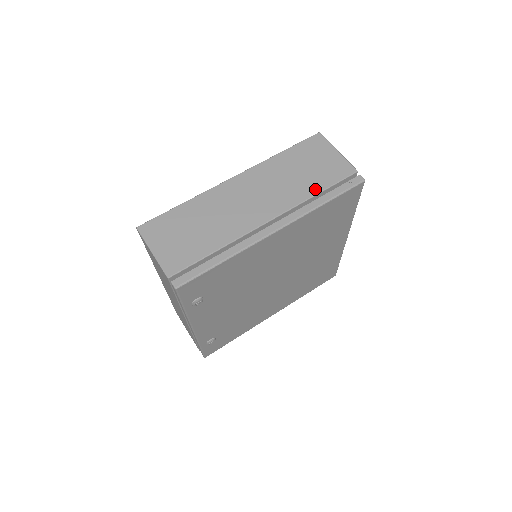
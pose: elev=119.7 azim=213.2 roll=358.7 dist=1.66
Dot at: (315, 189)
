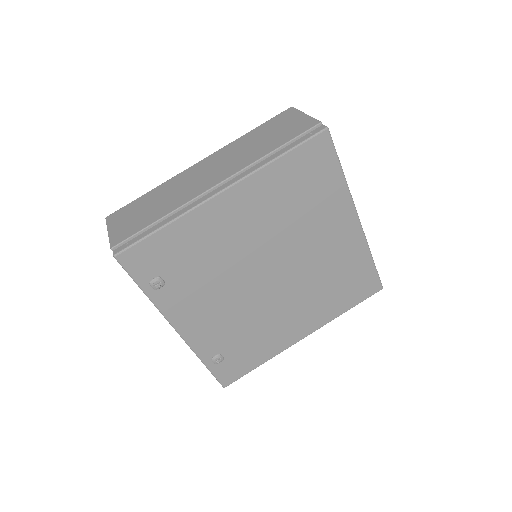
Dot at: (271, 148)
